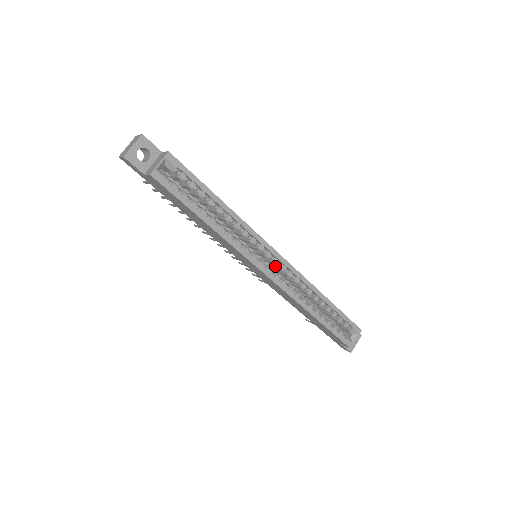
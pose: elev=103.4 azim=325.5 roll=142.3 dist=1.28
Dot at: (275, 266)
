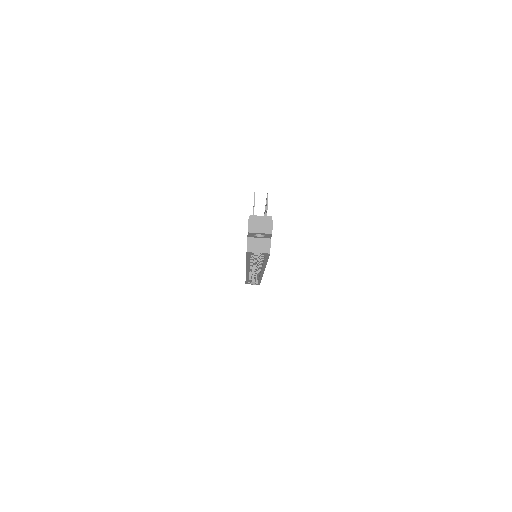
Dot at: occluded
